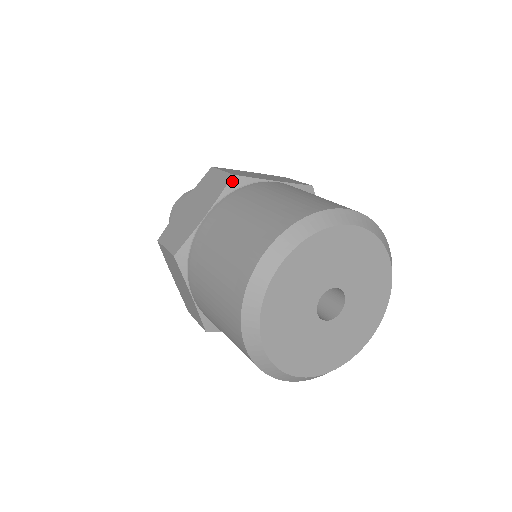
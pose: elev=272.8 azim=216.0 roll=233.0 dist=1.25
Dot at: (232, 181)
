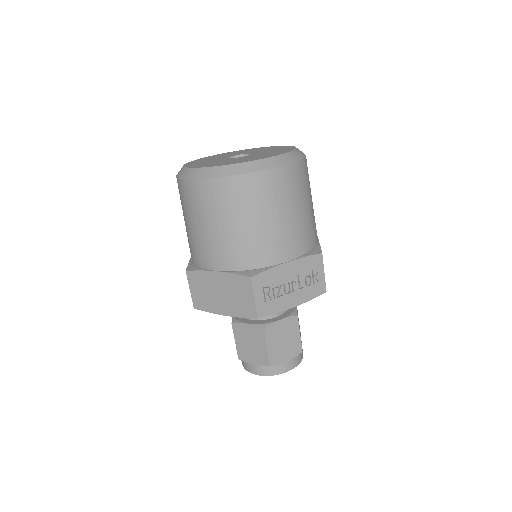
Dot at: occluded
